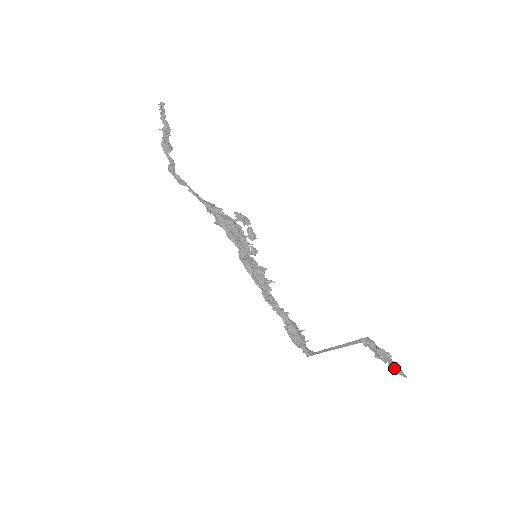
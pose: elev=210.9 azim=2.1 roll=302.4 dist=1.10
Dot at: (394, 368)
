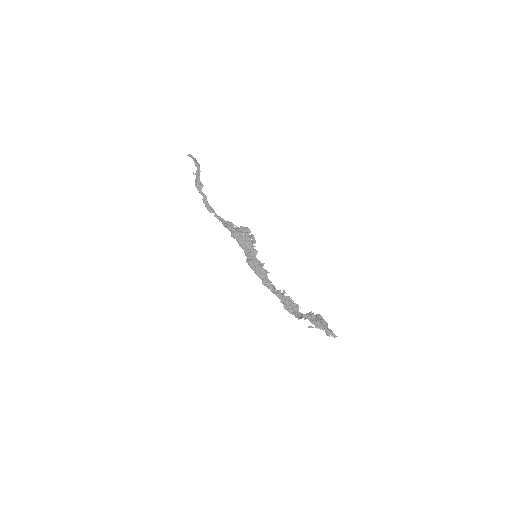
Dot at: (326, 332)
